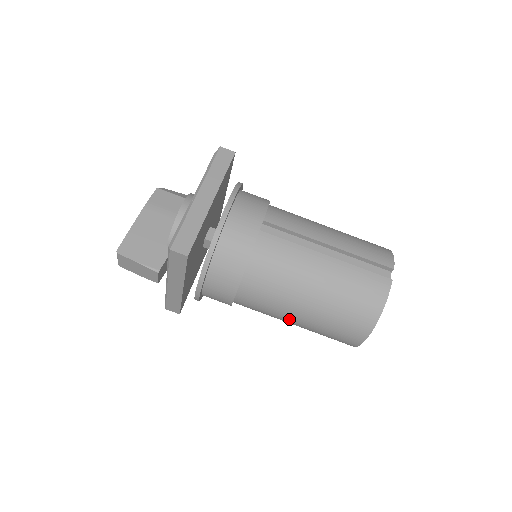
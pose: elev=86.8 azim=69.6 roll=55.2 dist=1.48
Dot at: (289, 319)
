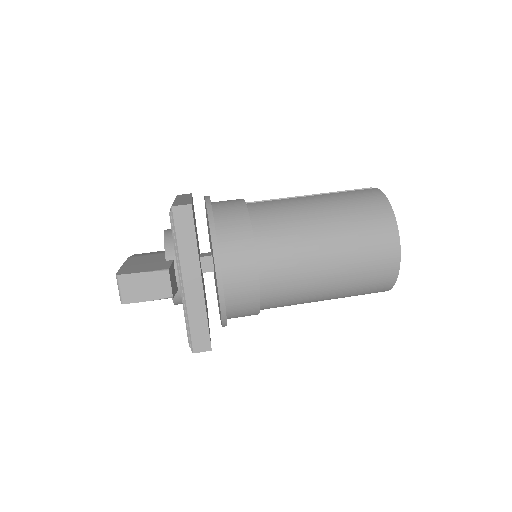
Dot at: (321, 265)
